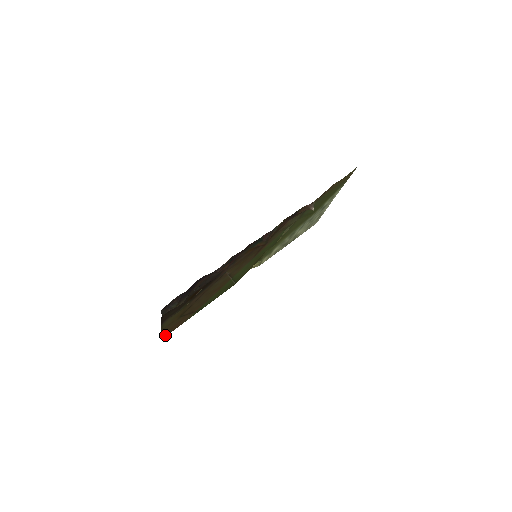
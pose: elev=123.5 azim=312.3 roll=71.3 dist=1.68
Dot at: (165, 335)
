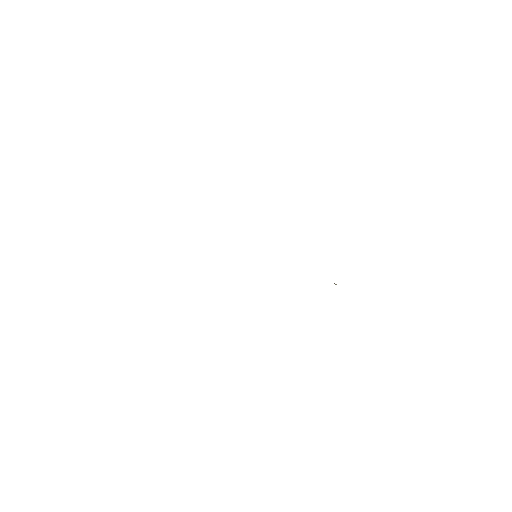
Dot at: occluded
